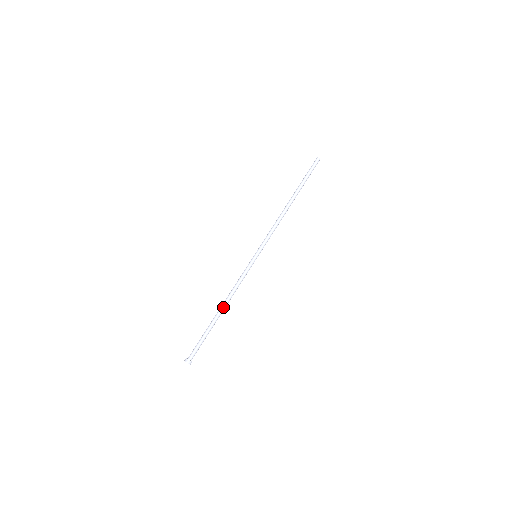
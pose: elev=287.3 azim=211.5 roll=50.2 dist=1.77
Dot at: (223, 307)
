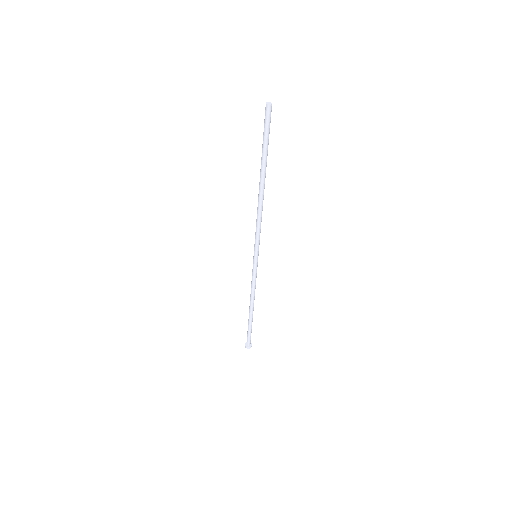
Dot at: (252, 307)
